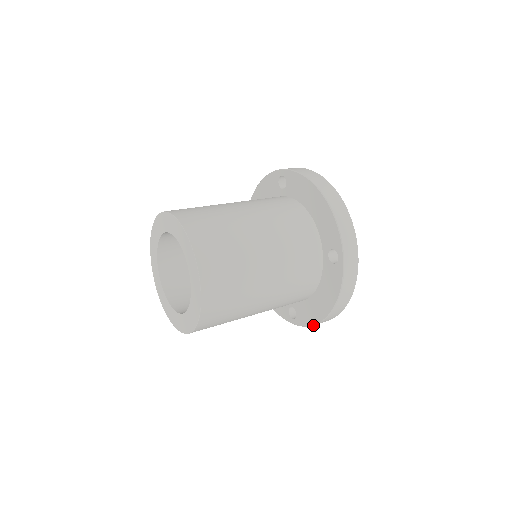
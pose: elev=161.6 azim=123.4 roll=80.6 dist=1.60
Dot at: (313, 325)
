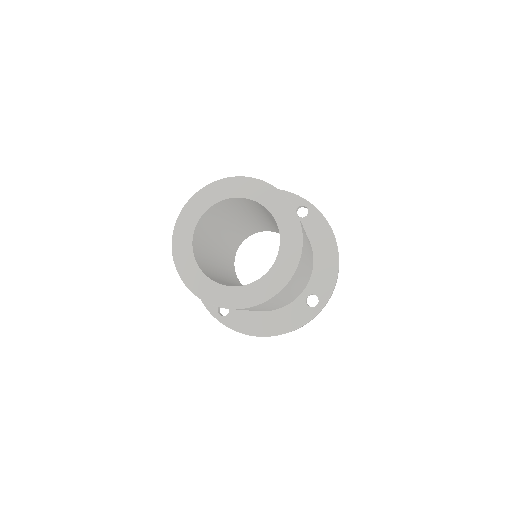
Dot at: (243, 333)
